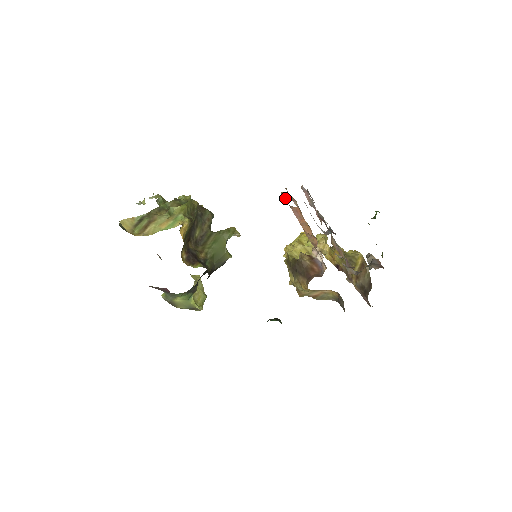
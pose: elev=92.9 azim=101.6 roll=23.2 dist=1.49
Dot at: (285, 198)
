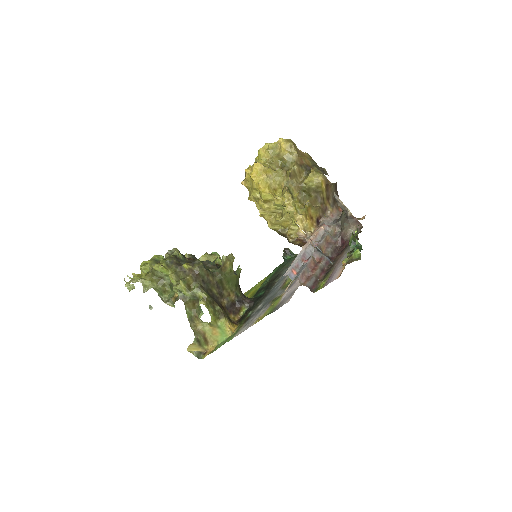
Dot at: occluded
